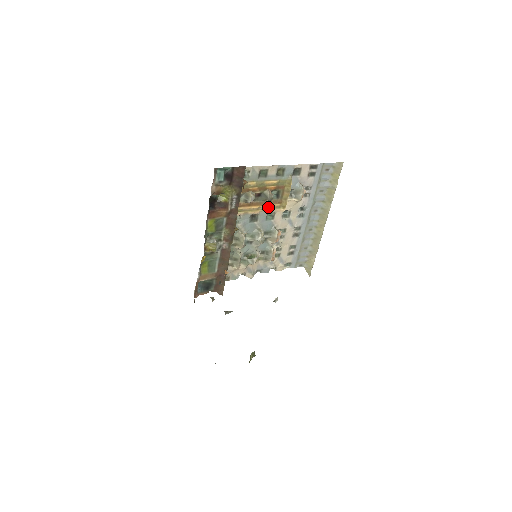
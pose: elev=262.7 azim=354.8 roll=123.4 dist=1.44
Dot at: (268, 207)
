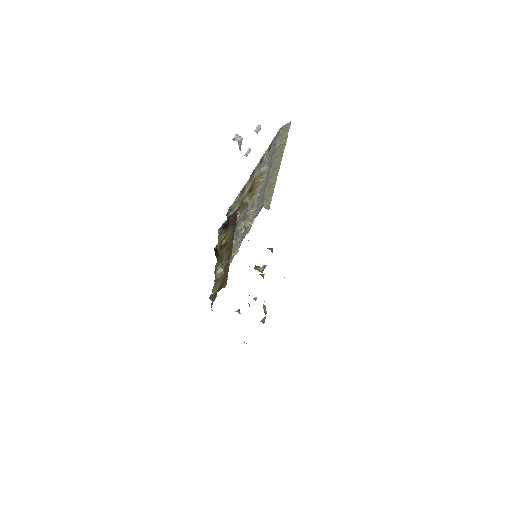
Dot at: occluded
